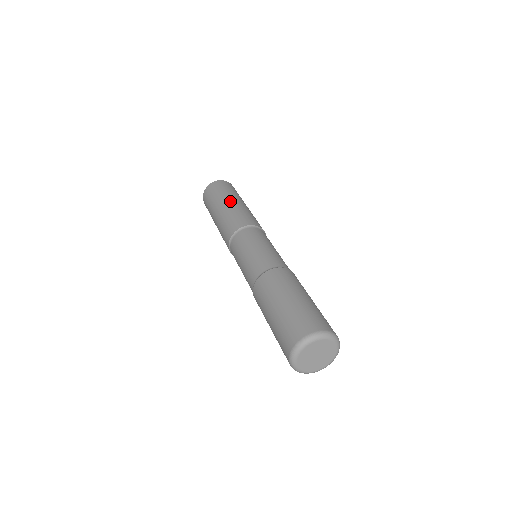
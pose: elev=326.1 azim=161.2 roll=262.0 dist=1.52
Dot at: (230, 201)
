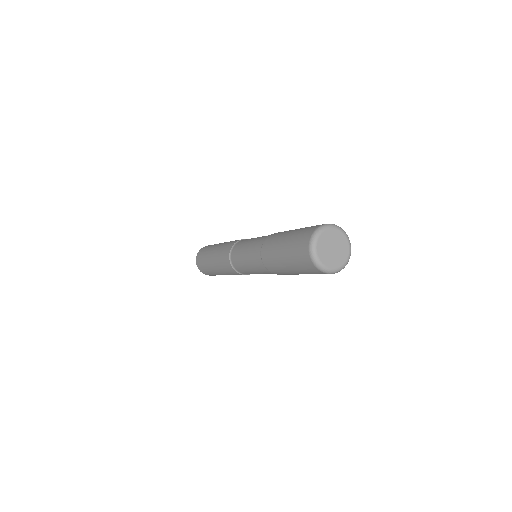
Dot at: occluded
